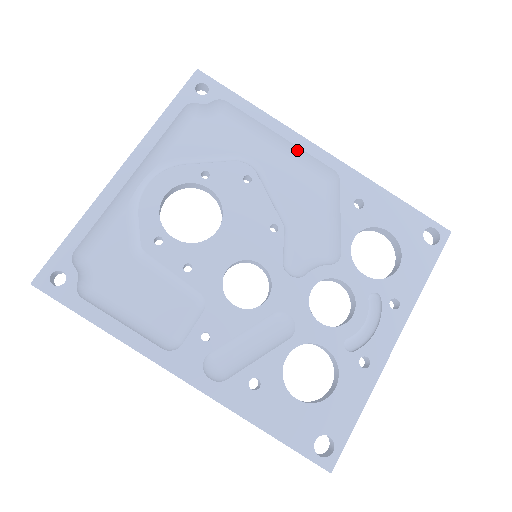
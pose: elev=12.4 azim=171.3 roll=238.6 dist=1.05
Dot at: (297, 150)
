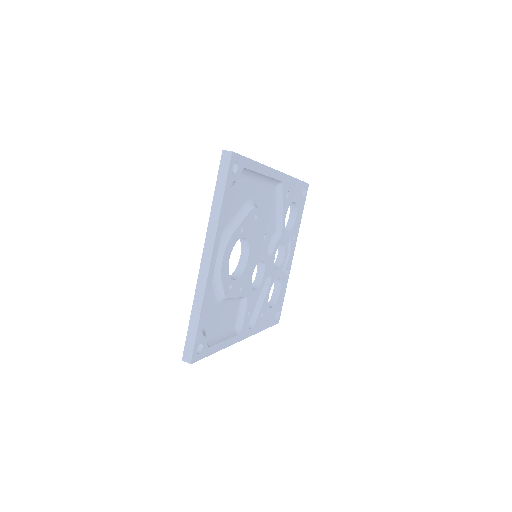
Dot at: (269, 178)
